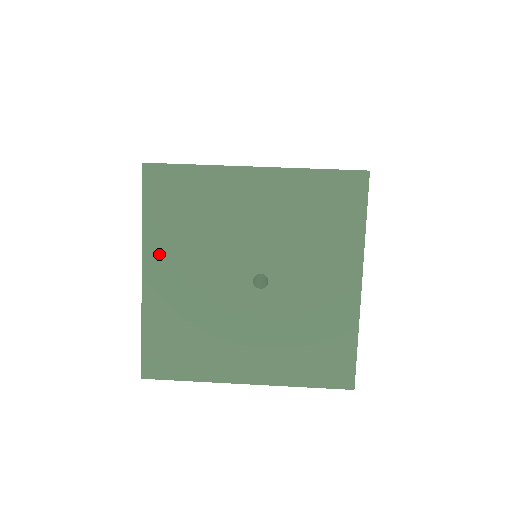
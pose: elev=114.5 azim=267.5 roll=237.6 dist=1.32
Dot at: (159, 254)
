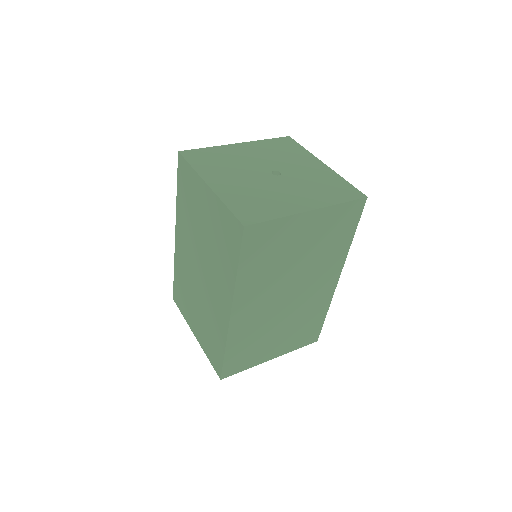
Dot at: (212, 176)
